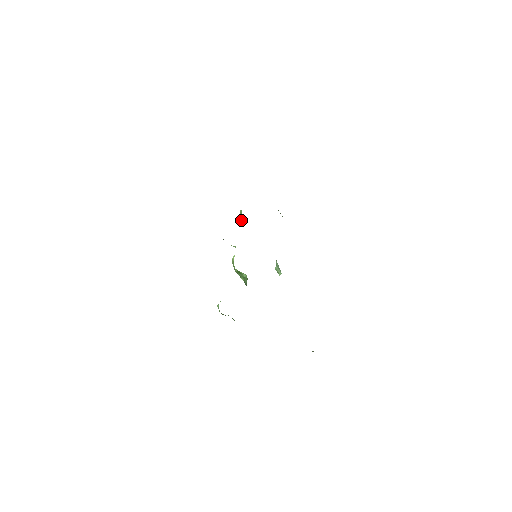
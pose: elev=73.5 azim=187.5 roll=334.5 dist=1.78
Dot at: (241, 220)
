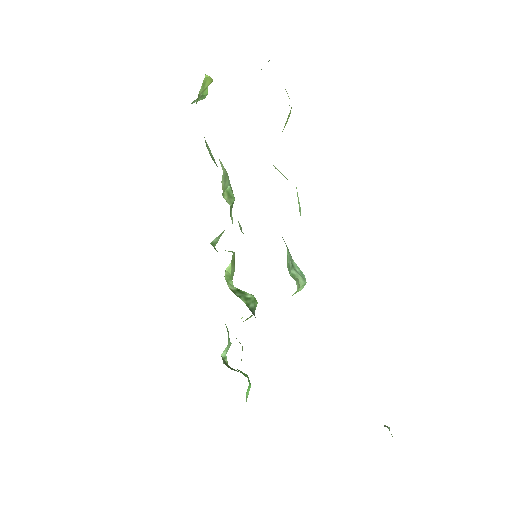
Dot at: (230, 203)
